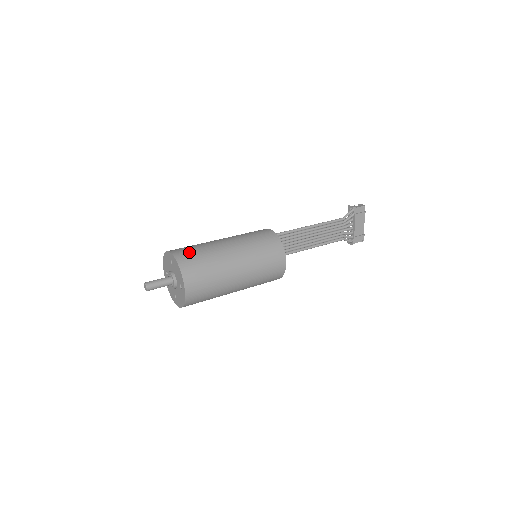
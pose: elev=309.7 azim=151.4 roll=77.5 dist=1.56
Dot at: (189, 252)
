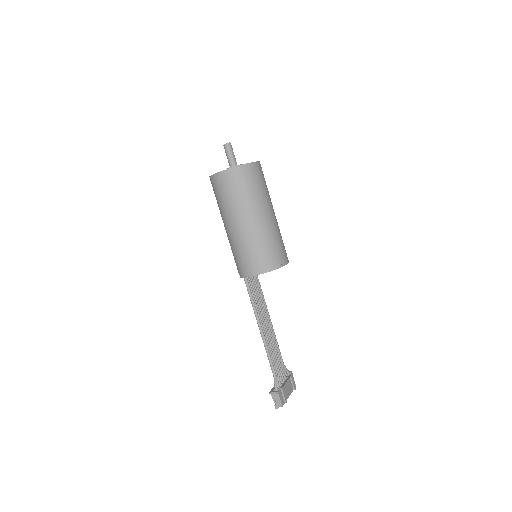
Dot at: occluded
